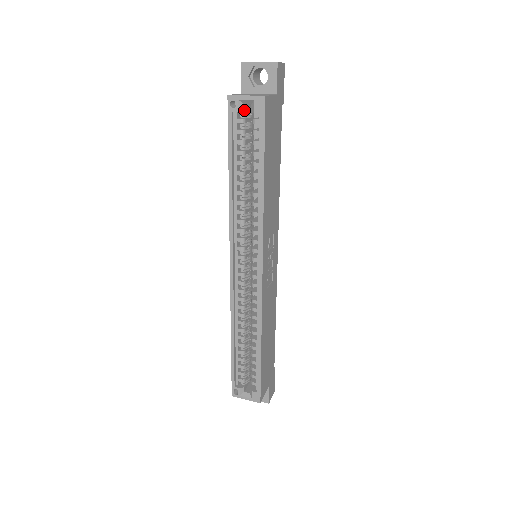
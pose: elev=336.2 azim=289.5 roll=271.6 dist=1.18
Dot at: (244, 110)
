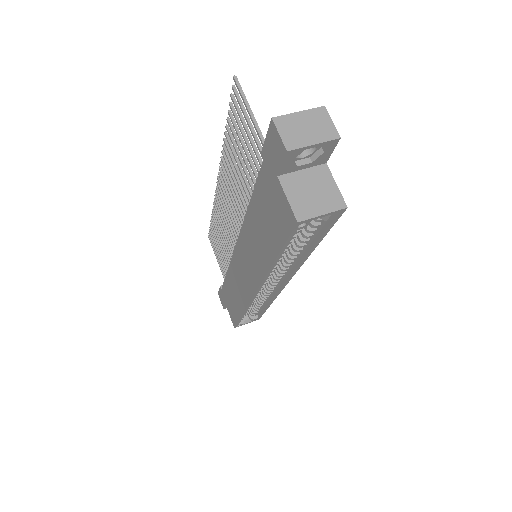
Dot at: occluded
